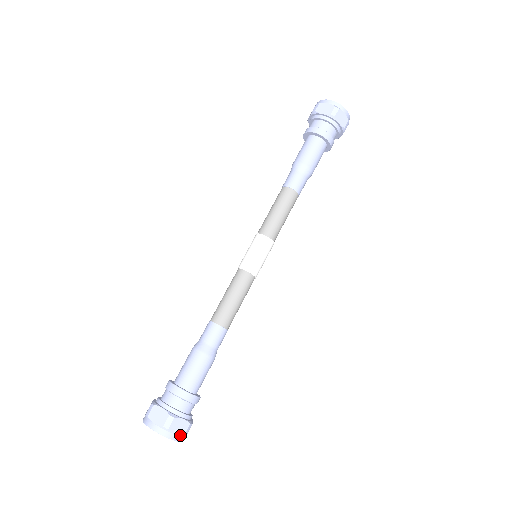
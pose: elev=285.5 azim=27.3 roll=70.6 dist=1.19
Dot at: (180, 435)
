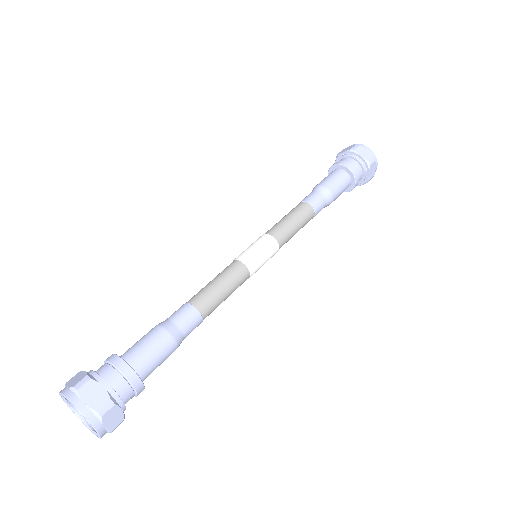
Dot at: (108, 429)
